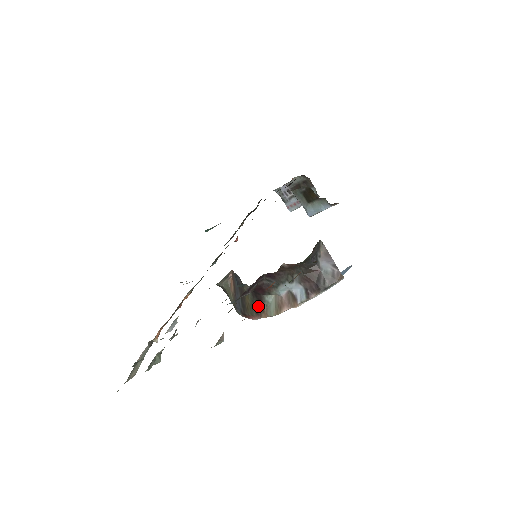
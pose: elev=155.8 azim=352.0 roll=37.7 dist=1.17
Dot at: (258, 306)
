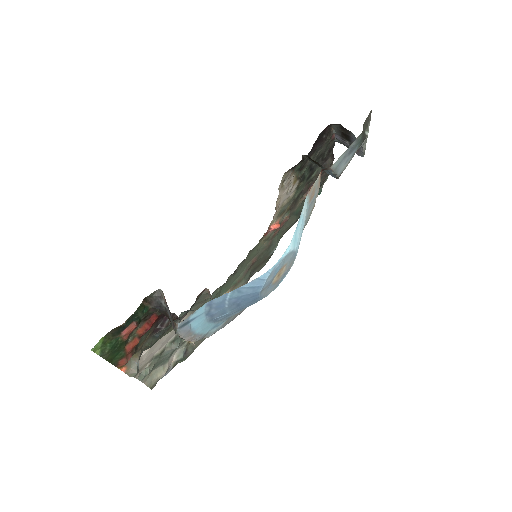
Dot at: occluded
